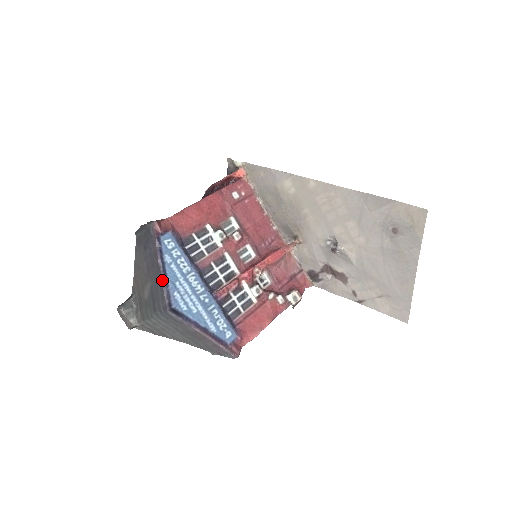
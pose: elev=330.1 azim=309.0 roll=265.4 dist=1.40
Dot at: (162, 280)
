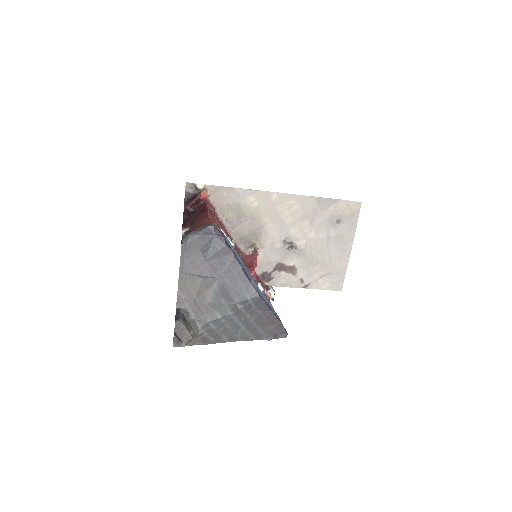
Dot at: (243, 271)
